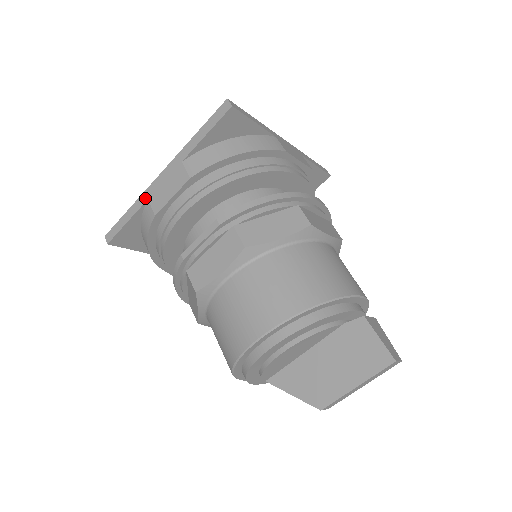
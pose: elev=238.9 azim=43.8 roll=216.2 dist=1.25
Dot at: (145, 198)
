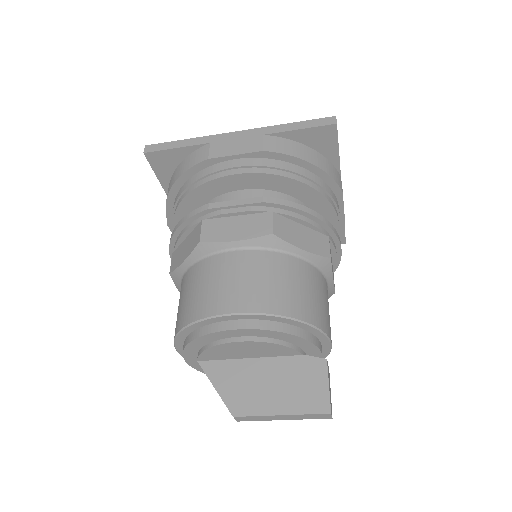
Dot at: (208, 140)
